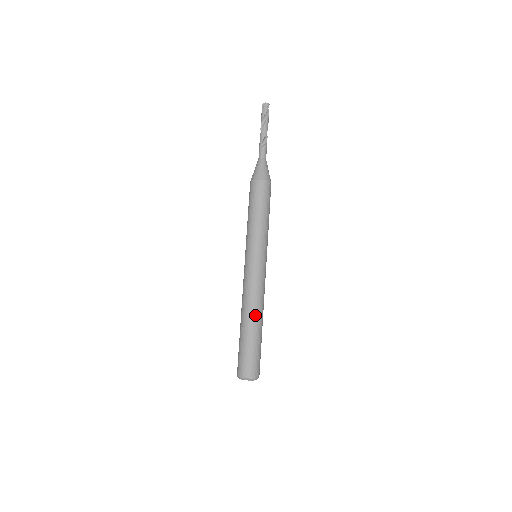
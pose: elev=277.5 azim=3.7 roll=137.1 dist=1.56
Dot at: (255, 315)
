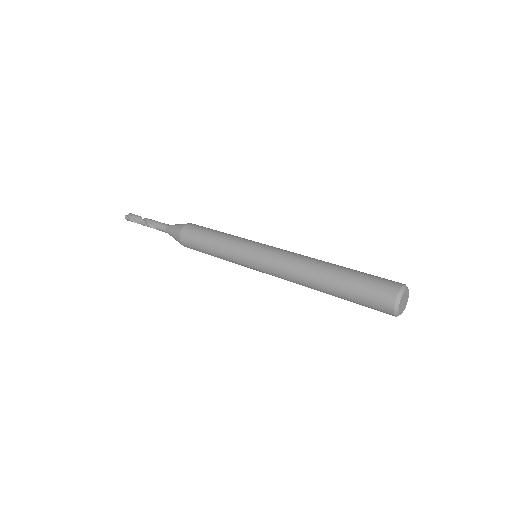
Dot at: occluded
